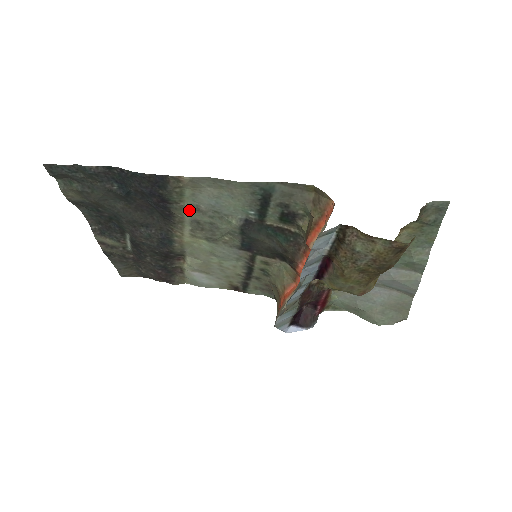
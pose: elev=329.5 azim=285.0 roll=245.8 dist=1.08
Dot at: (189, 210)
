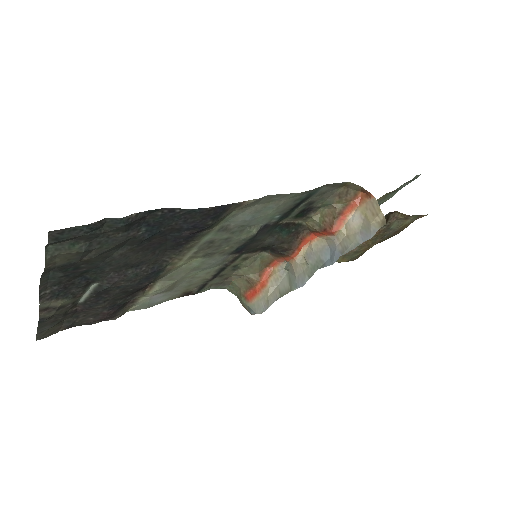
Dot at: (214, 232)
